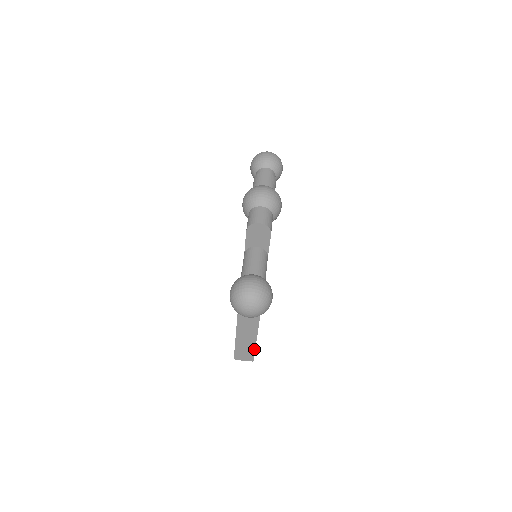
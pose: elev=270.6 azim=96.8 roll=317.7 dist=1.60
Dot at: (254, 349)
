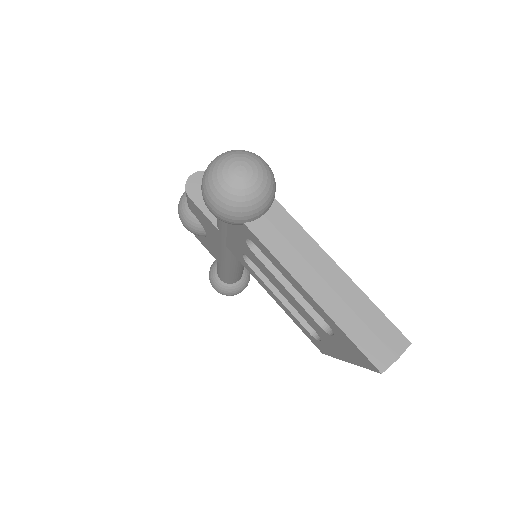
Dot at: (373, 306)
